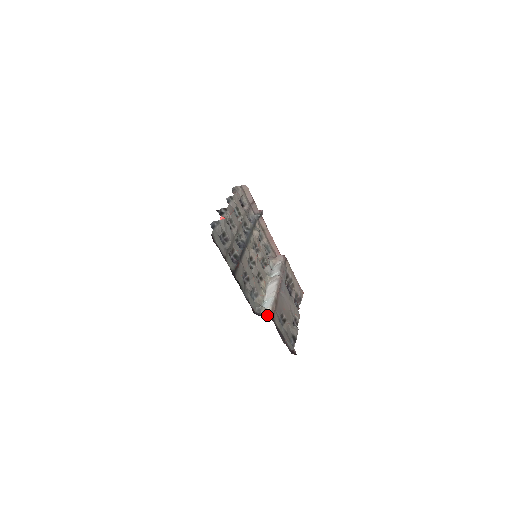
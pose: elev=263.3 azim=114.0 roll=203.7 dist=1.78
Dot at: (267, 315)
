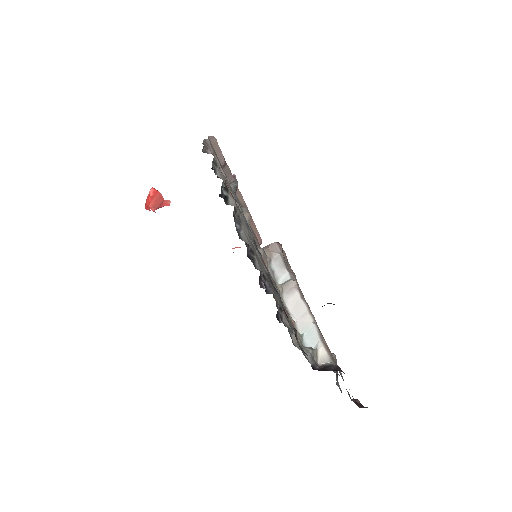
Dot at: (330, 365)
